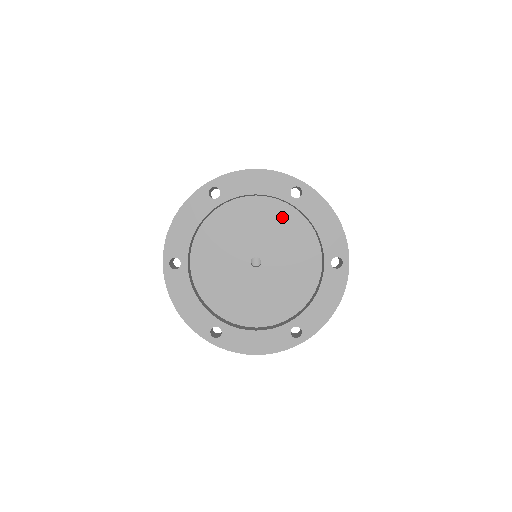
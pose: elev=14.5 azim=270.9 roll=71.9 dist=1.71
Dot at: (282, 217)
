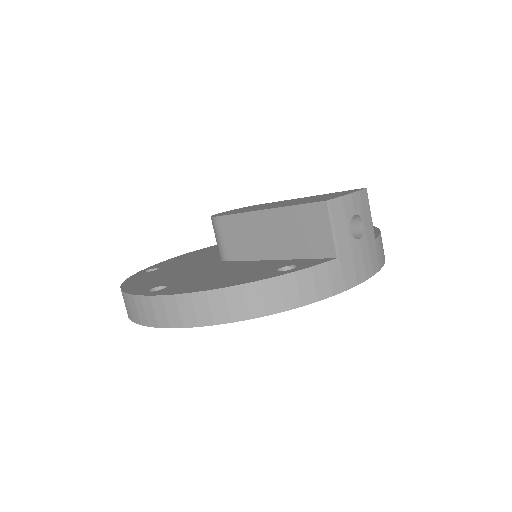
Dot at: occluded
